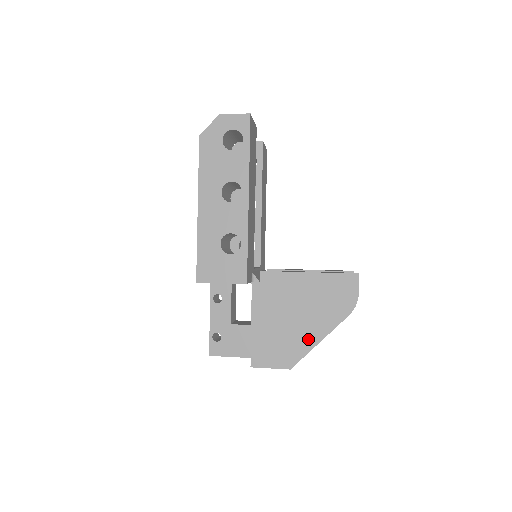
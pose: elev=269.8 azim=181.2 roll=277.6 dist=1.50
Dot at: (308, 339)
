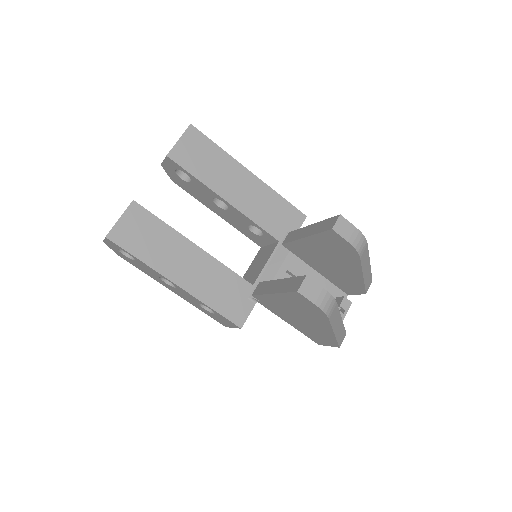
Dot at: (325, 332)
